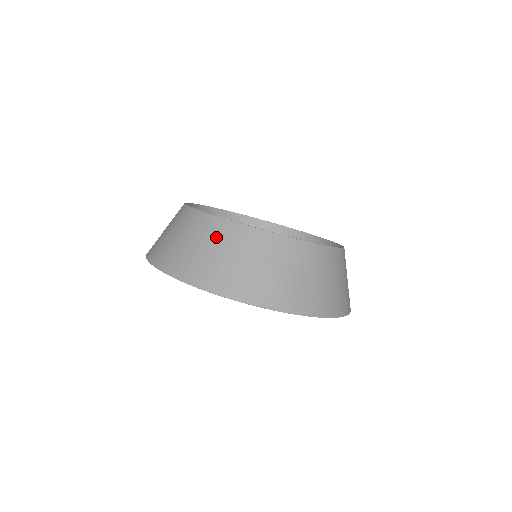
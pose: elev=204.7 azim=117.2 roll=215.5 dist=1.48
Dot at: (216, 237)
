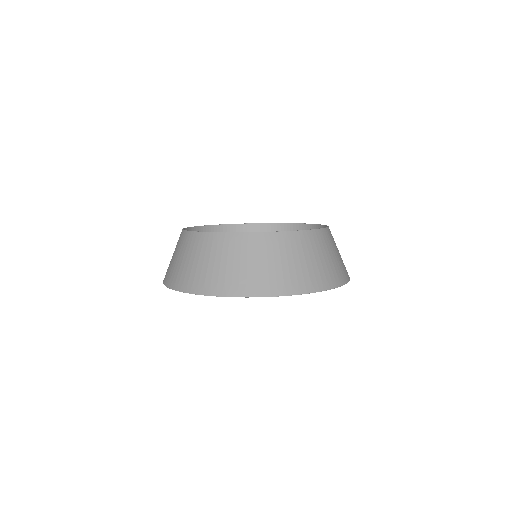
Dot at: (189, 248)
